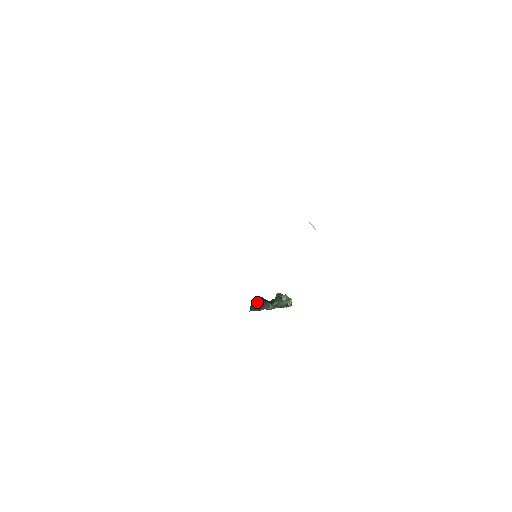
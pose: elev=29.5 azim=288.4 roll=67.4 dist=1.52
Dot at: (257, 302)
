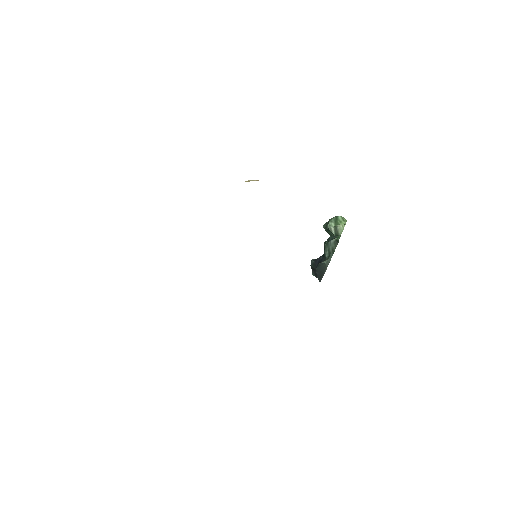
Dot at: (314, 270)
